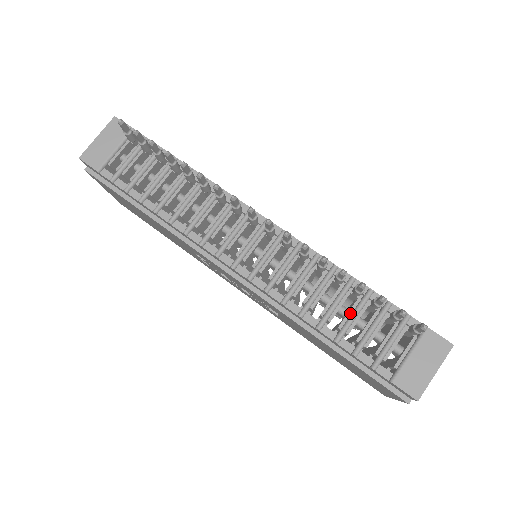
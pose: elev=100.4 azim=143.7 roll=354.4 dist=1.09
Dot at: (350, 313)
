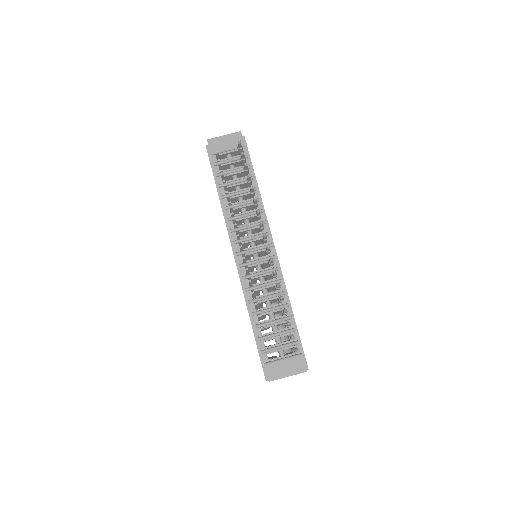
Dot at: (273, 319)
